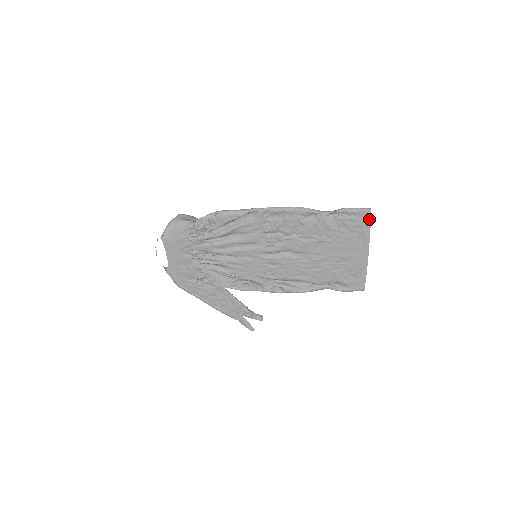
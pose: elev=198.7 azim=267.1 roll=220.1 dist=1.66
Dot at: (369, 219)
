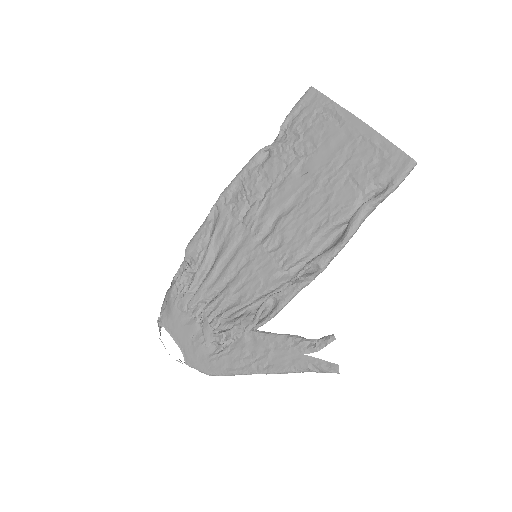
Dot at: (319, 95)
